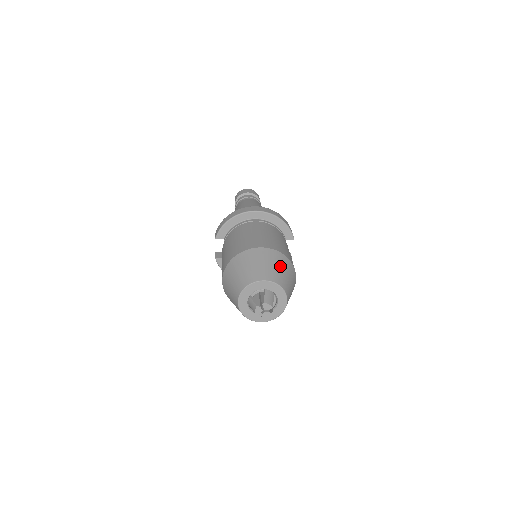
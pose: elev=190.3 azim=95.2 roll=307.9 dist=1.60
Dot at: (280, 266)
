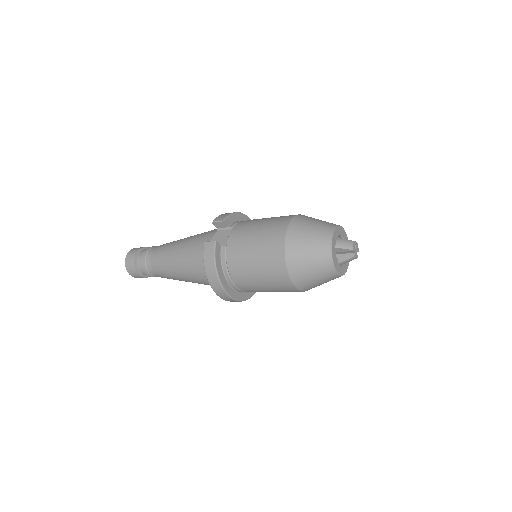
Dot at: occluded
